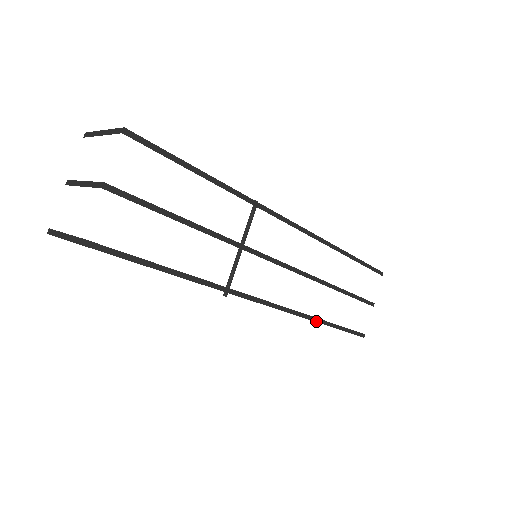
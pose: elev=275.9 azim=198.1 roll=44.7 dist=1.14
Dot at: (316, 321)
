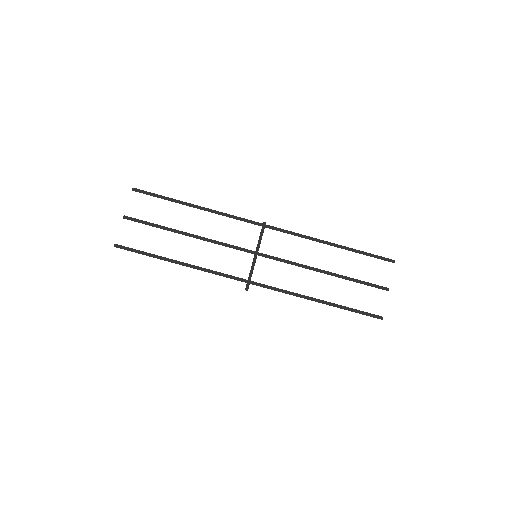
Dot at: (309, 299)
